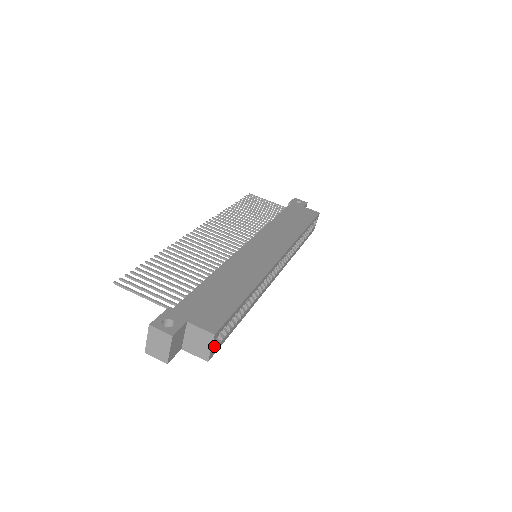
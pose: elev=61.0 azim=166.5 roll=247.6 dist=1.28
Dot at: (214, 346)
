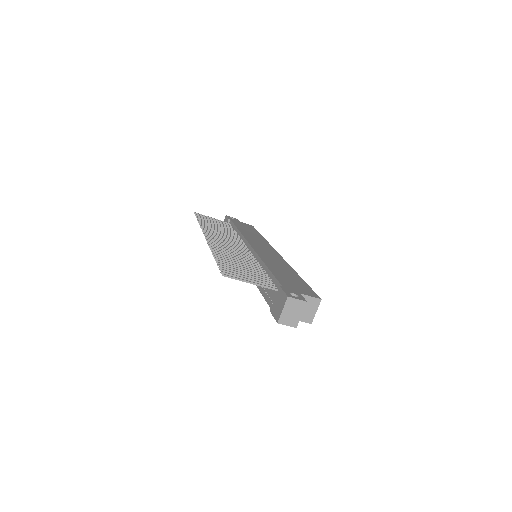
Dot at: occluded
